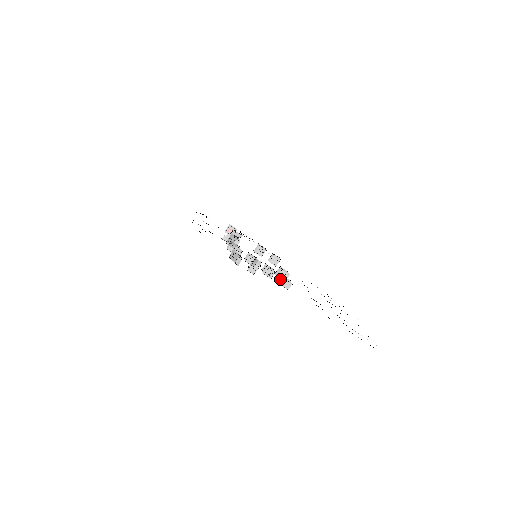
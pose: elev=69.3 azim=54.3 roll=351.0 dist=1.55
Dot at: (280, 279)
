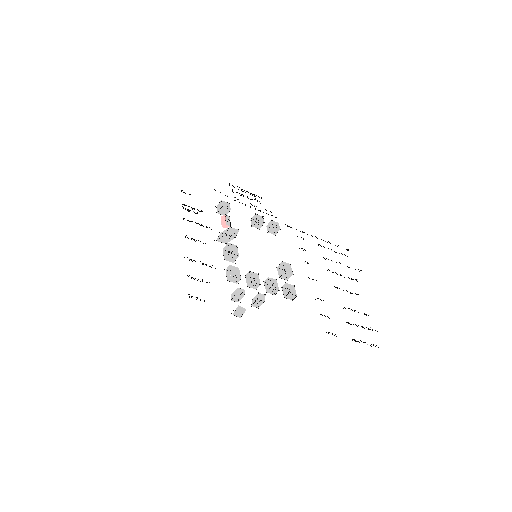
Dot at: (284, 288)
